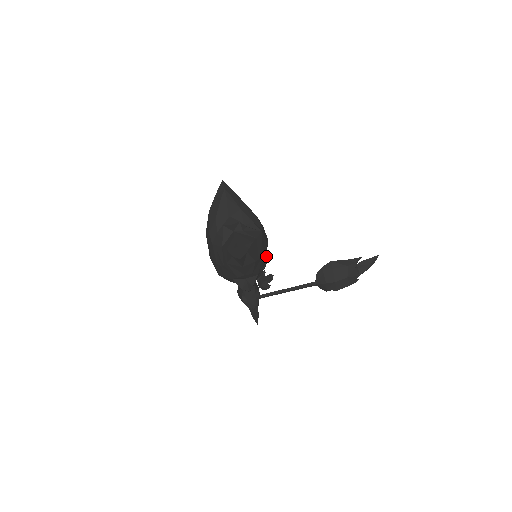
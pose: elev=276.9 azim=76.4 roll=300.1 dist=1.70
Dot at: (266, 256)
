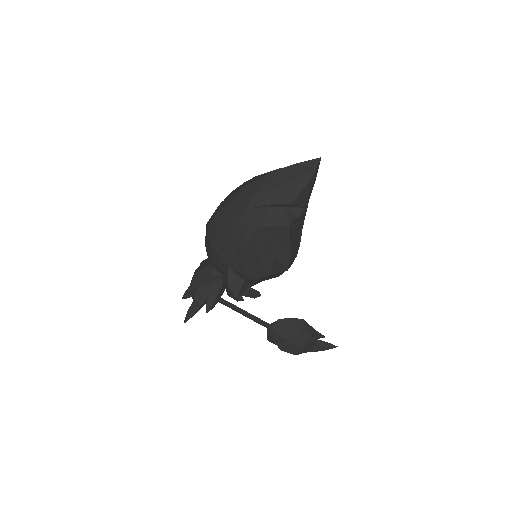
Dot at: occluded
